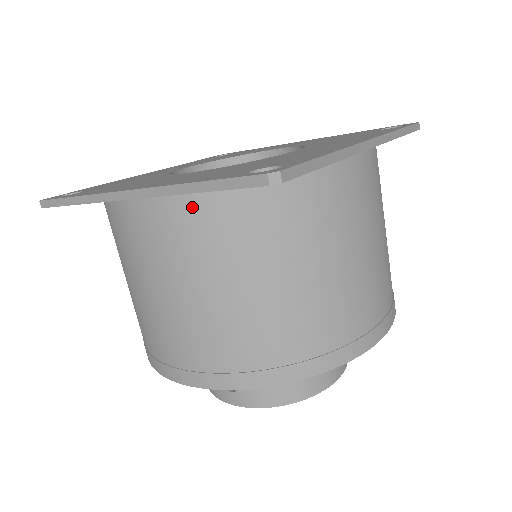
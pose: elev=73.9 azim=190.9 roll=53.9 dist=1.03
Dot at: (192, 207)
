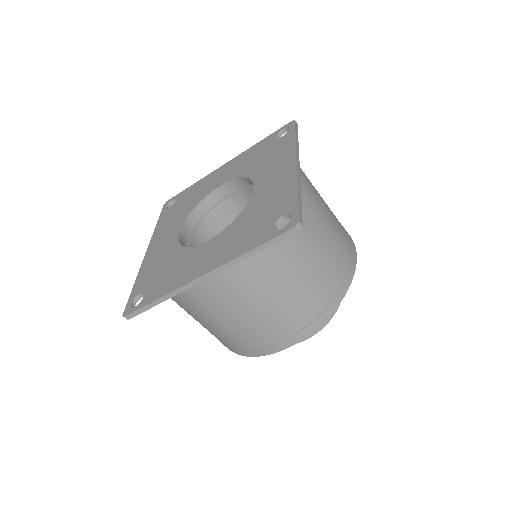
Dot at: occluded
